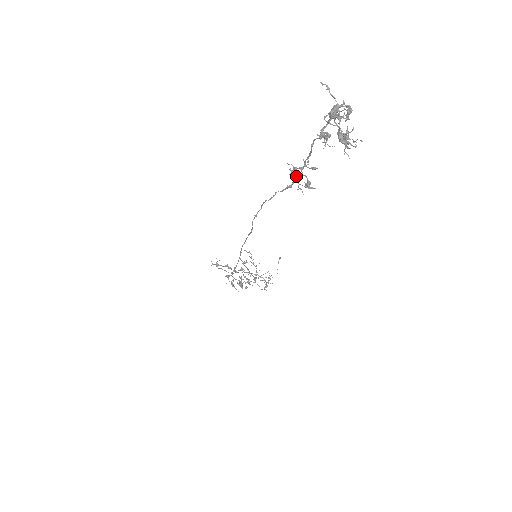
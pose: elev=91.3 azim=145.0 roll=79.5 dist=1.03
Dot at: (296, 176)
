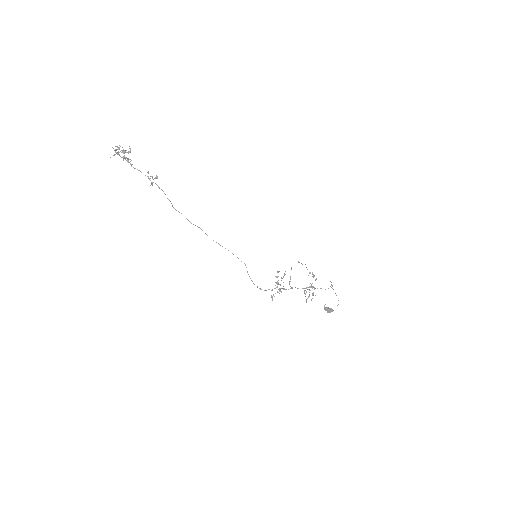
Dot at: occluded
